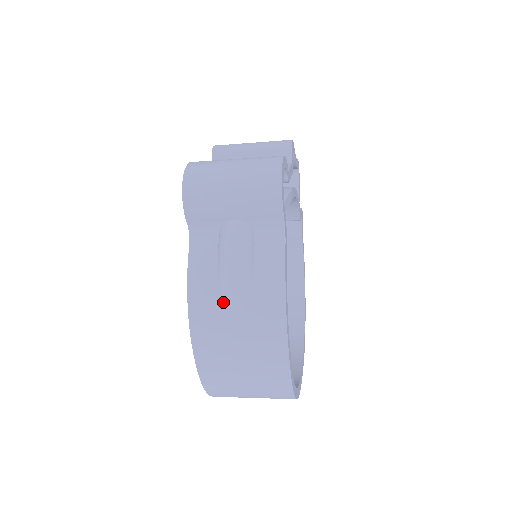
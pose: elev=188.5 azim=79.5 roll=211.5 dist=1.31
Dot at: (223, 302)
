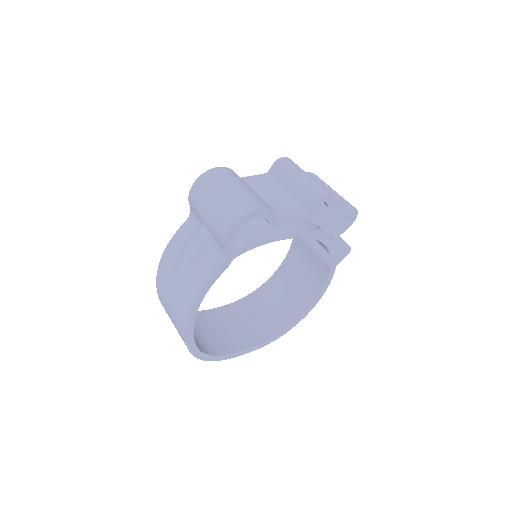
Dot at: (174, 270)
